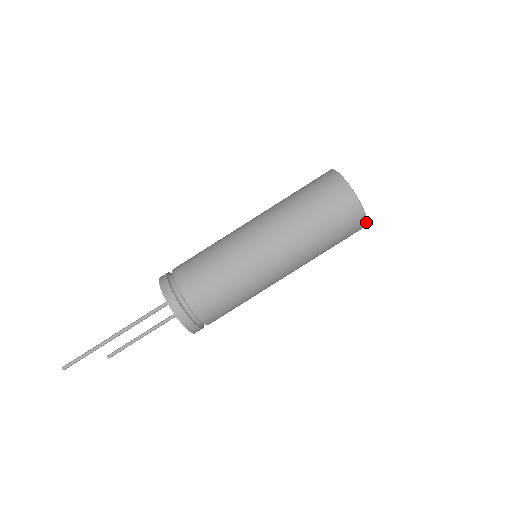
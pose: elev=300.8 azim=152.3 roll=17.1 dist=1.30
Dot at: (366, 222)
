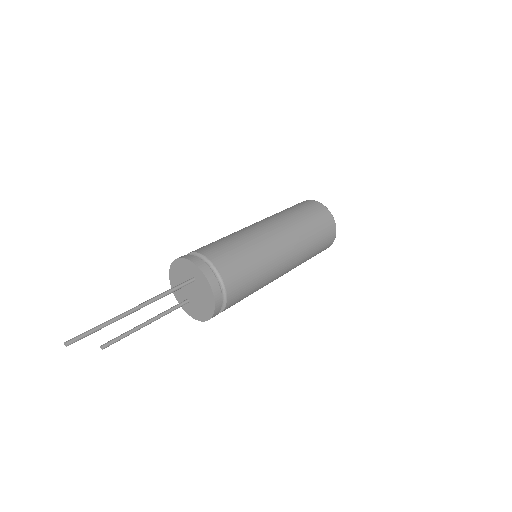
Dot at: (333, 241)
